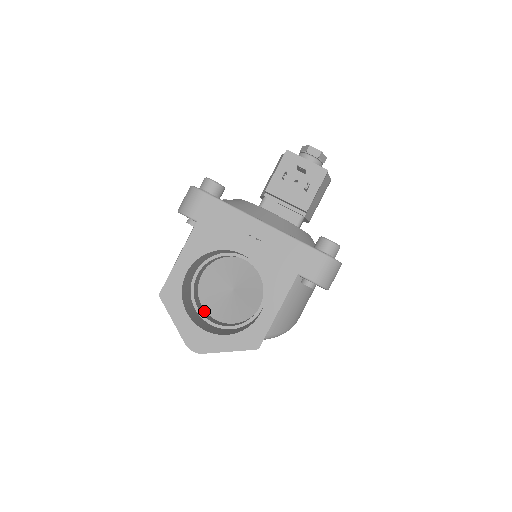
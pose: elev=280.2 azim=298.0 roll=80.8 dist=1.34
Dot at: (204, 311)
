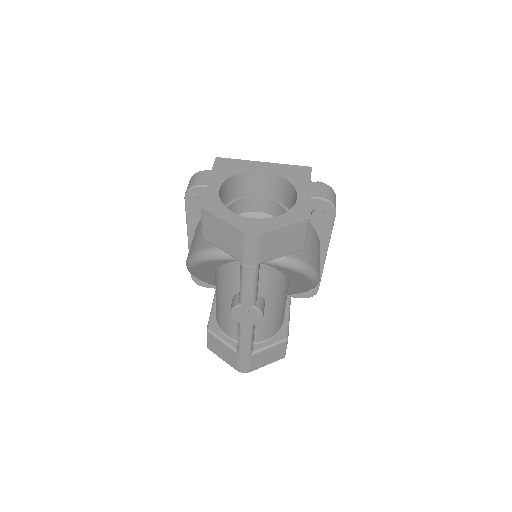
Dot at: occluded
